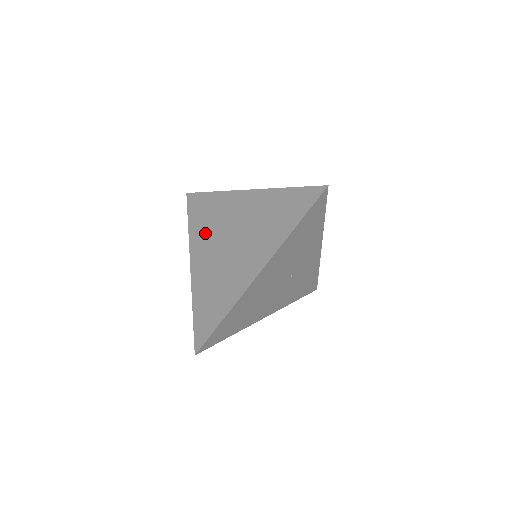
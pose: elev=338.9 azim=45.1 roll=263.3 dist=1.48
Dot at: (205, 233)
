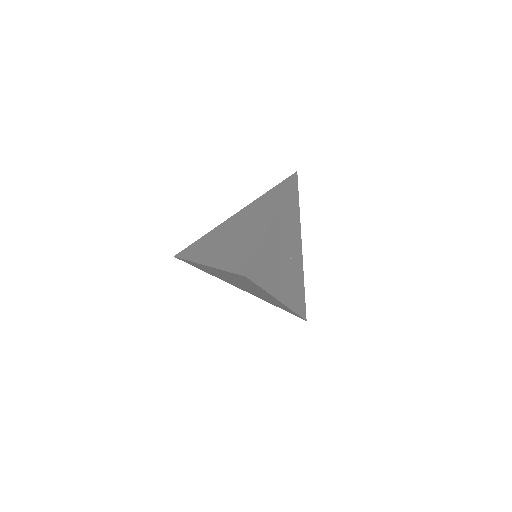
Dot at: (208, 248)
